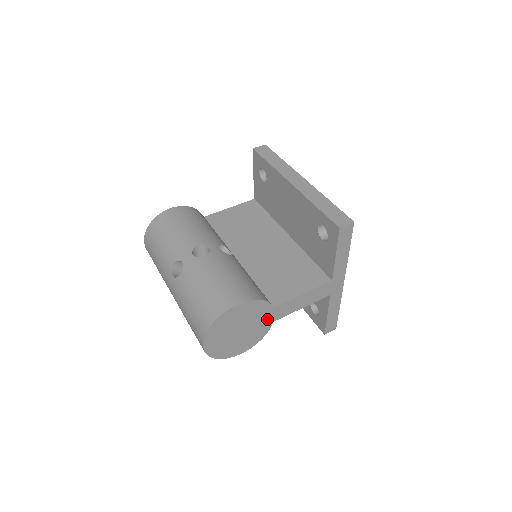
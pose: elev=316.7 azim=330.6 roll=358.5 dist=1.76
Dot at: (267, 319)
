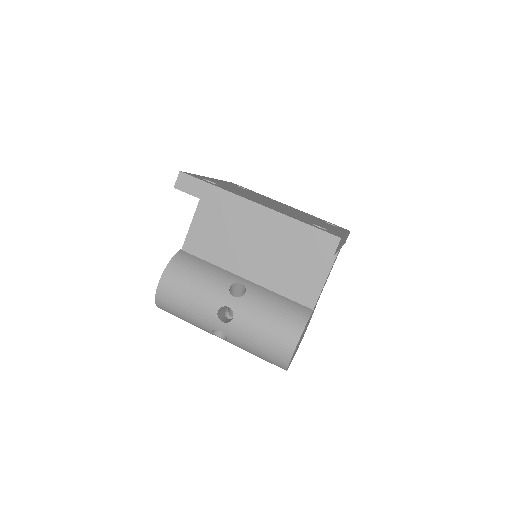
Dot at: (312, 313)
